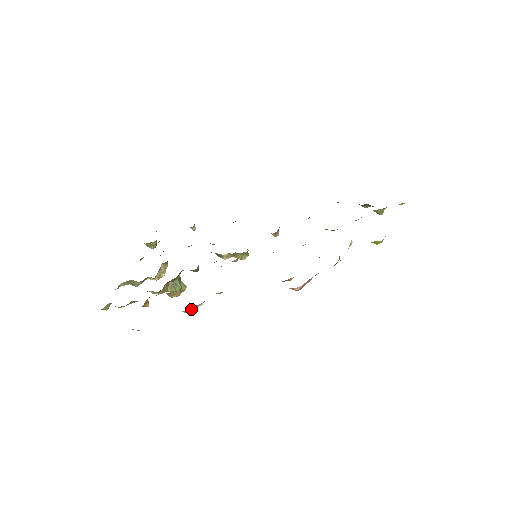
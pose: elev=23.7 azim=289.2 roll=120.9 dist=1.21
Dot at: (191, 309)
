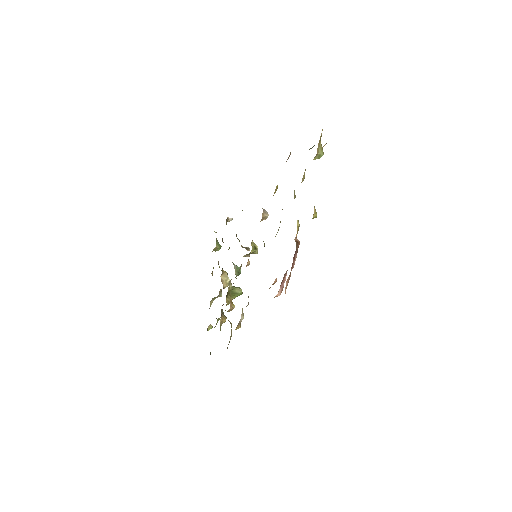
Dot at: (239, 325)
